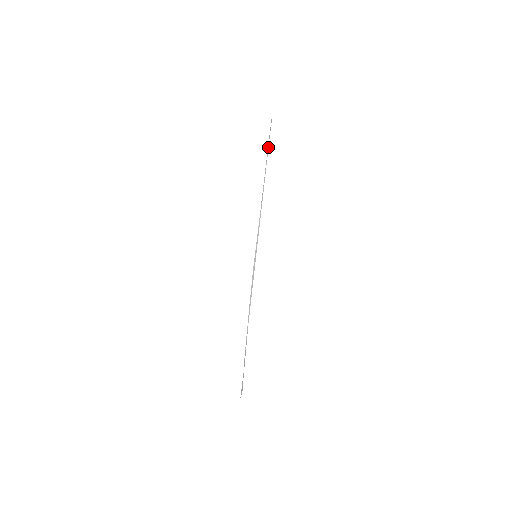
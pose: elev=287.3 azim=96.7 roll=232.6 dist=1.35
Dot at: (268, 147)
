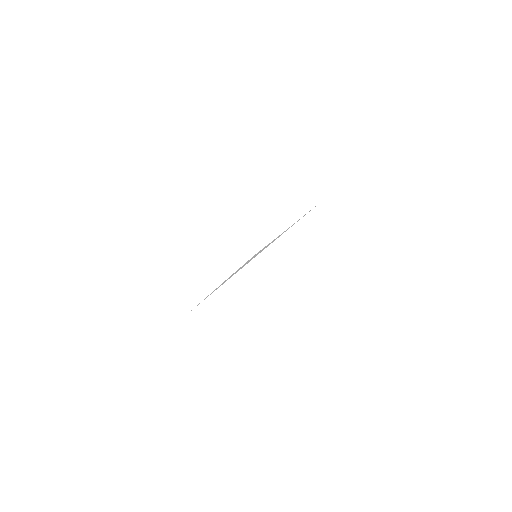
Dot at: (304, 215)
